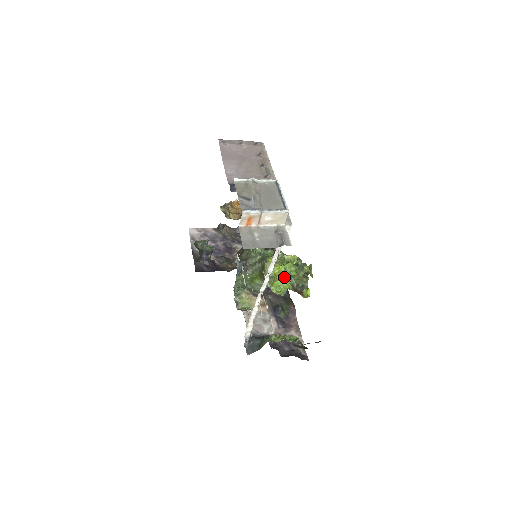
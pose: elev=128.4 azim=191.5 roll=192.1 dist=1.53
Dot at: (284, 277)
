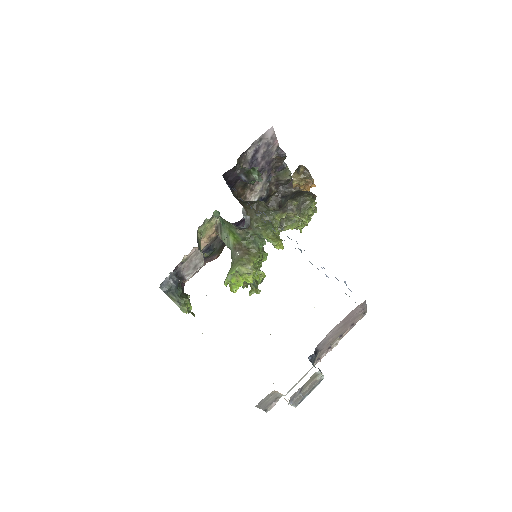
Dot at: (242, 285)
